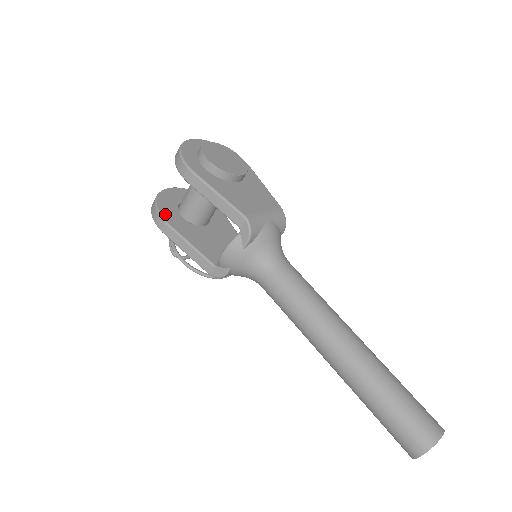
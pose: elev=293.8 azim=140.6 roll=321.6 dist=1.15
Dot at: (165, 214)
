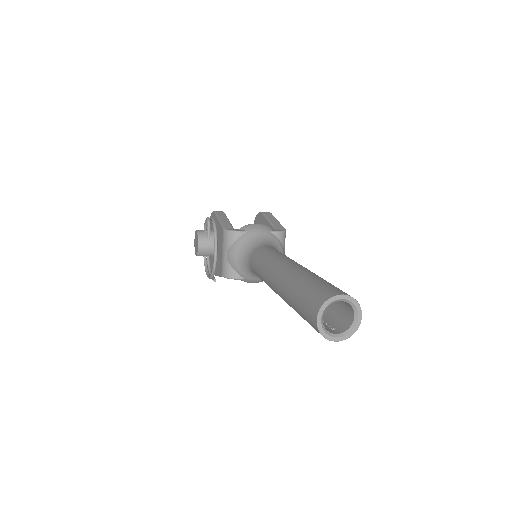
Dot at: occluded
